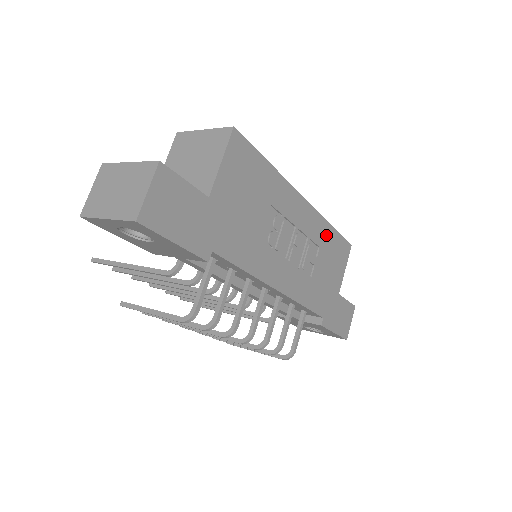
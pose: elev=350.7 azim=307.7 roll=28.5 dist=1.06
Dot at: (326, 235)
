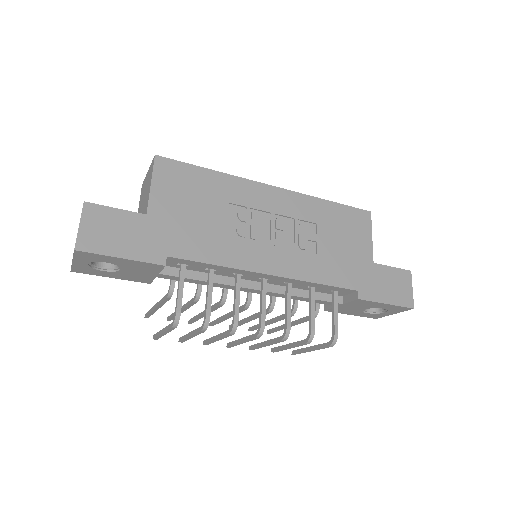
Dot at: (322, 211)
